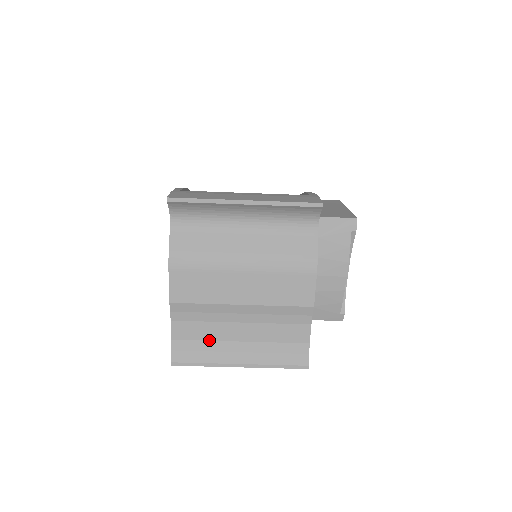
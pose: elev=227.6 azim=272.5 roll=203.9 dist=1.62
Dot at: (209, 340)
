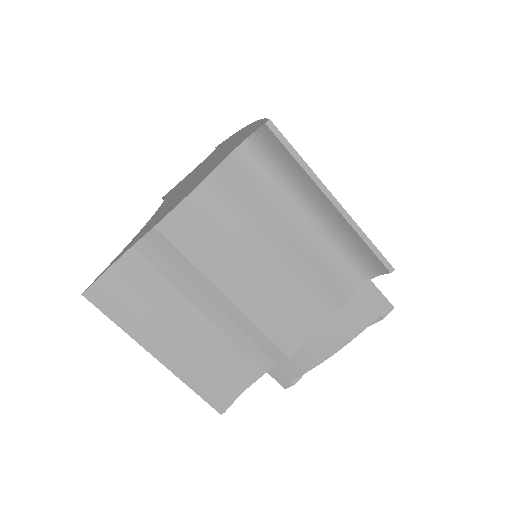
Dot at: (151, 302)
